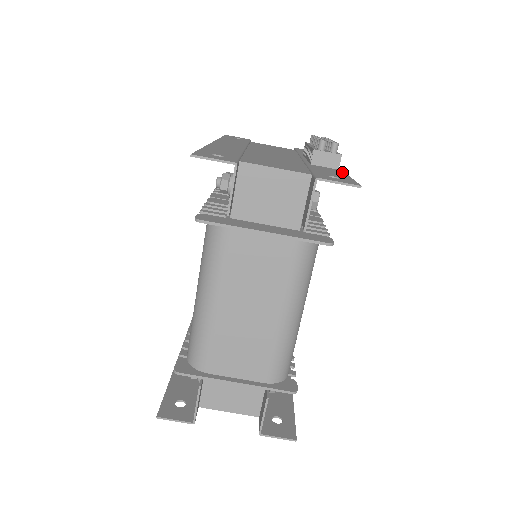
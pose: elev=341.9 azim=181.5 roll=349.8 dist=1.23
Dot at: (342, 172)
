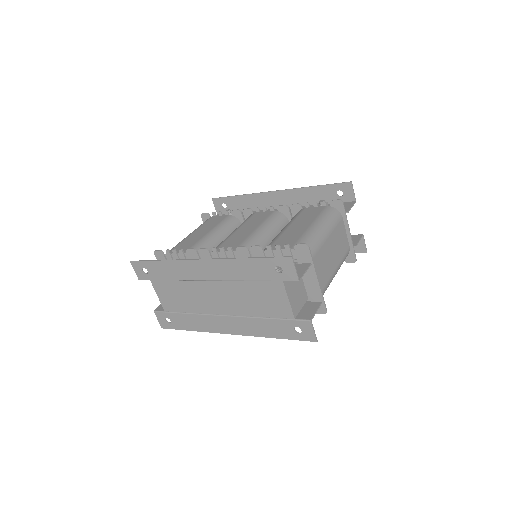
Dot at: occluded
